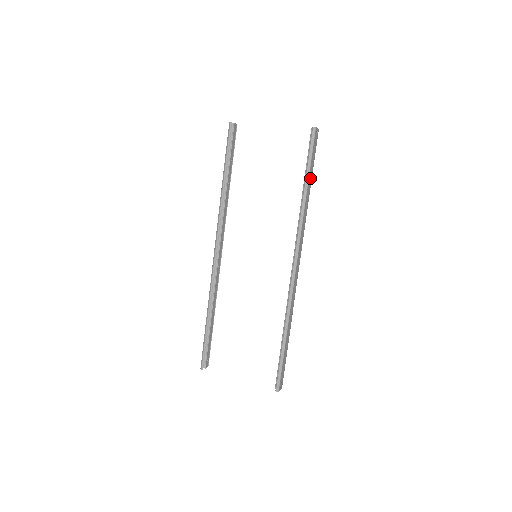
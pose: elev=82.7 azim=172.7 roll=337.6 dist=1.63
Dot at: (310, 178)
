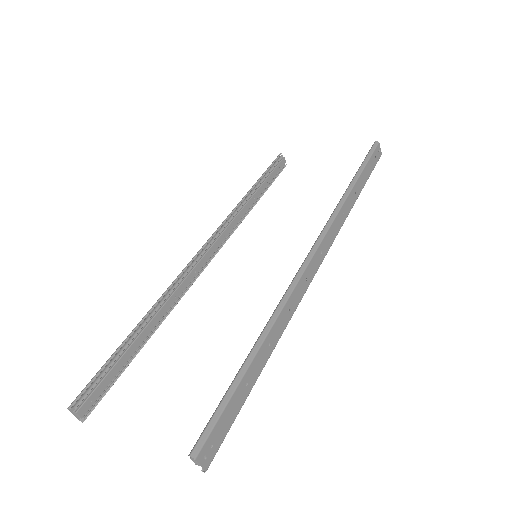
Dot at: (361, 181)
